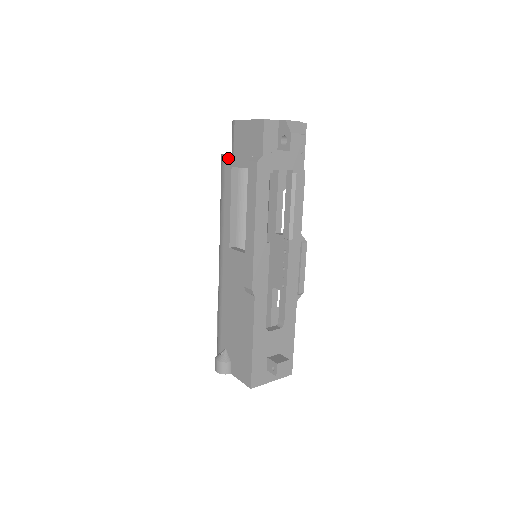
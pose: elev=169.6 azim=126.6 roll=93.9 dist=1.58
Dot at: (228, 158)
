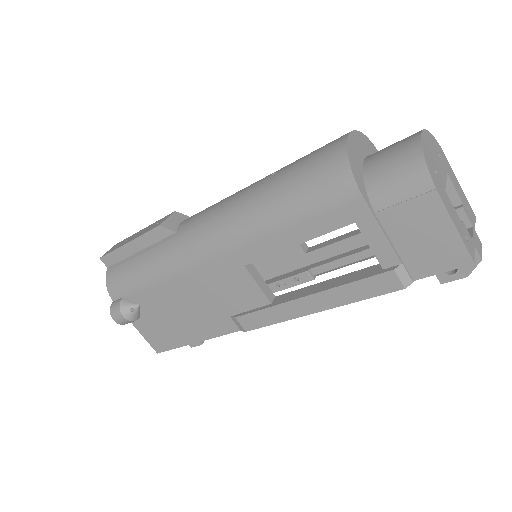
Dot at: (363, 208)
